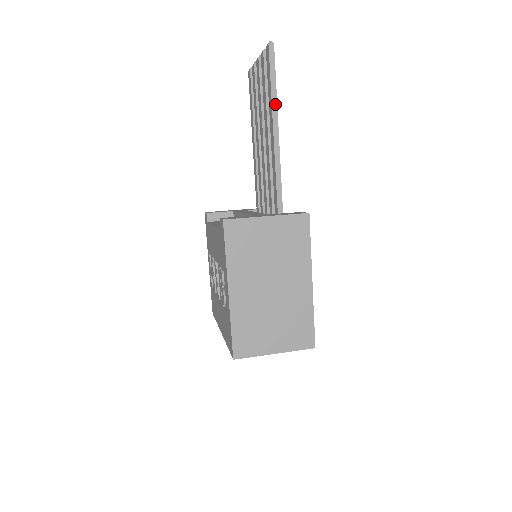
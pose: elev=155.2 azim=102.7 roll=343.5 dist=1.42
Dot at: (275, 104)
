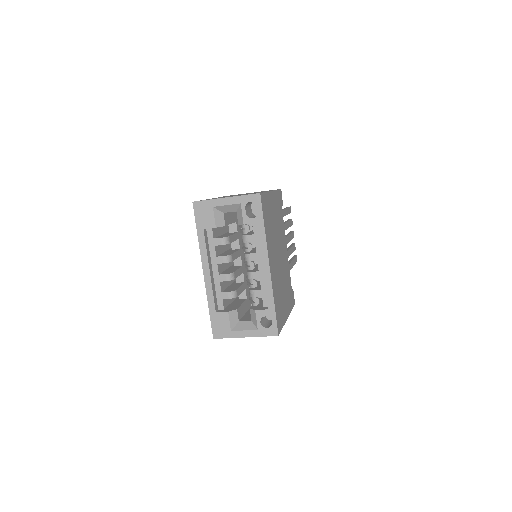
Dot at: occluded
